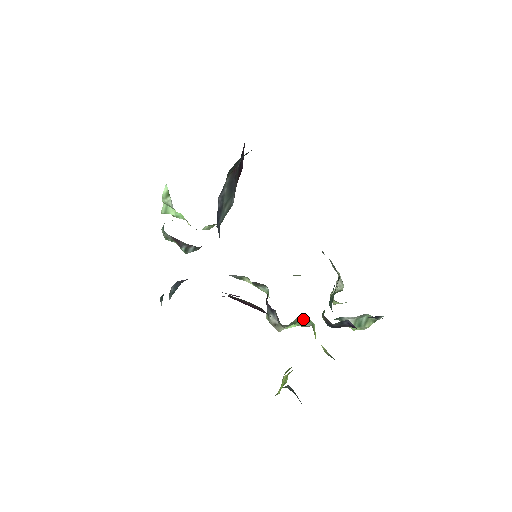
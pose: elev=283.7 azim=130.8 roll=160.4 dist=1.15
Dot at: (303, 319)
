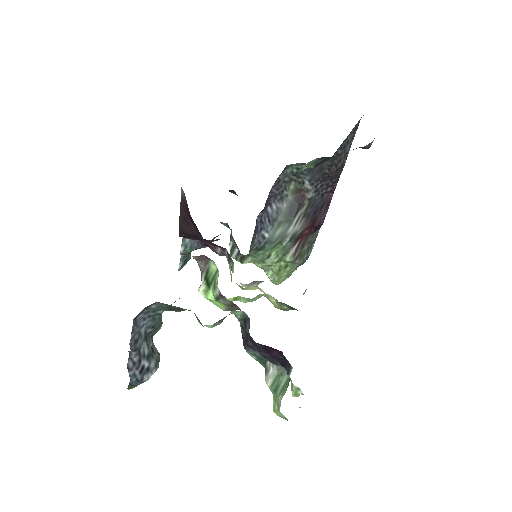
Dot at: (217, 277)
